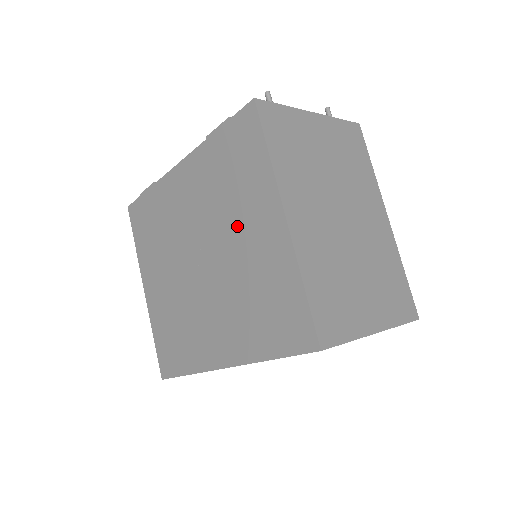
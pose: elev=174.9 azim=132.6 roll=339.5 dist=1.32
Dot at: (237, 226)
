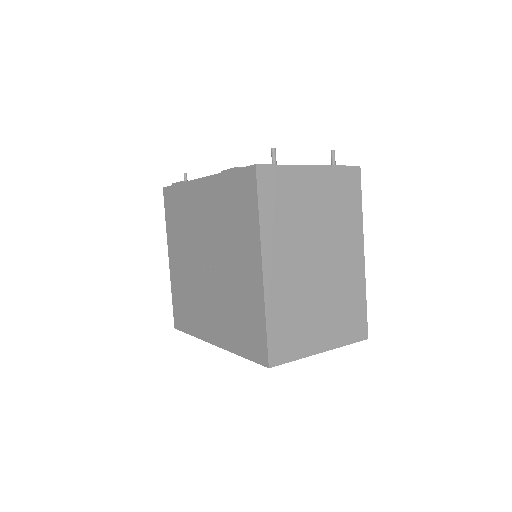
Dot at: (232, 253)
